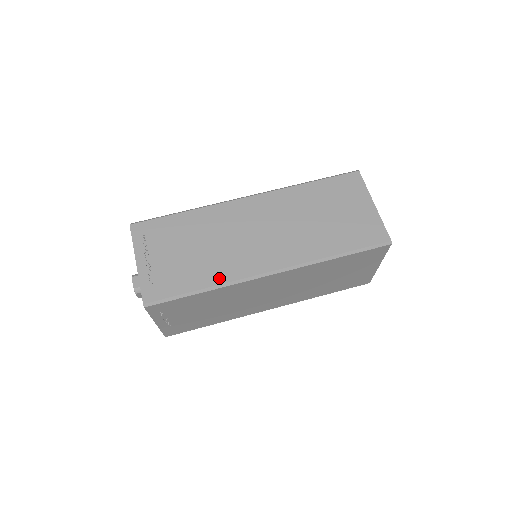
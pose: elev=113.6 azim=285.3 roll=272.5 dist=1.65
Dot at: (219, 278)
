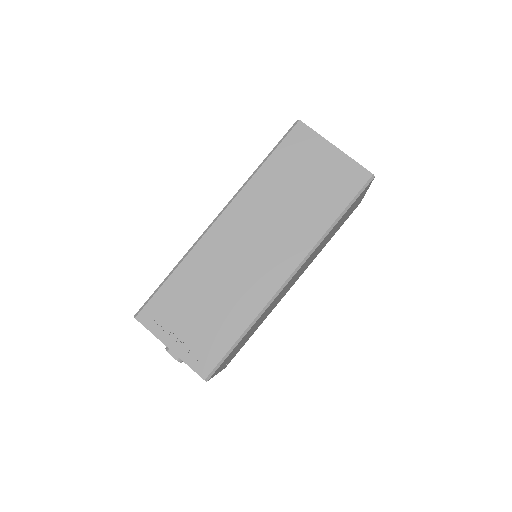
Dot at: (250, 313)
